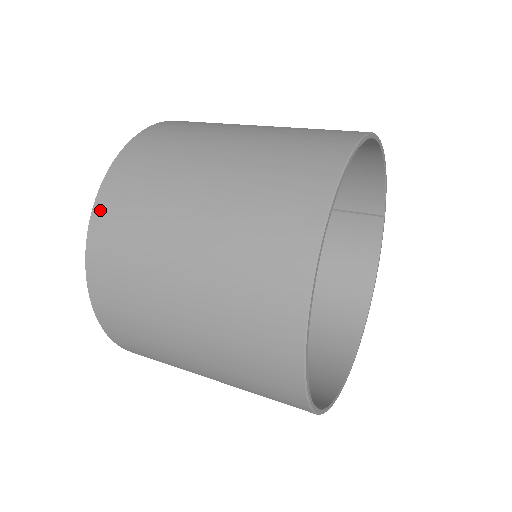
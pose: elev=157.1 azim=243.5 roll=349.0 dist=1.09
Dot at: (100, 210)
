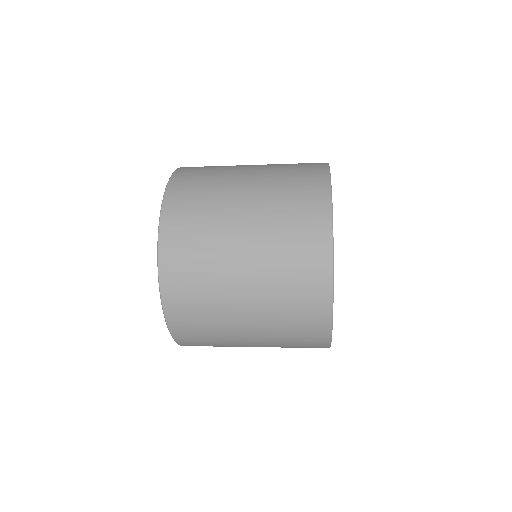
Dot at: (172, 190)
